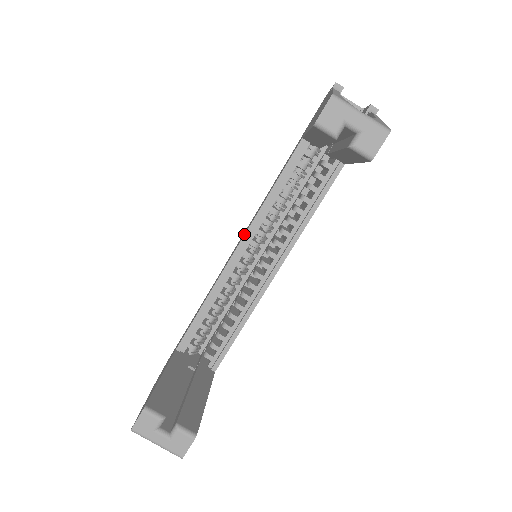
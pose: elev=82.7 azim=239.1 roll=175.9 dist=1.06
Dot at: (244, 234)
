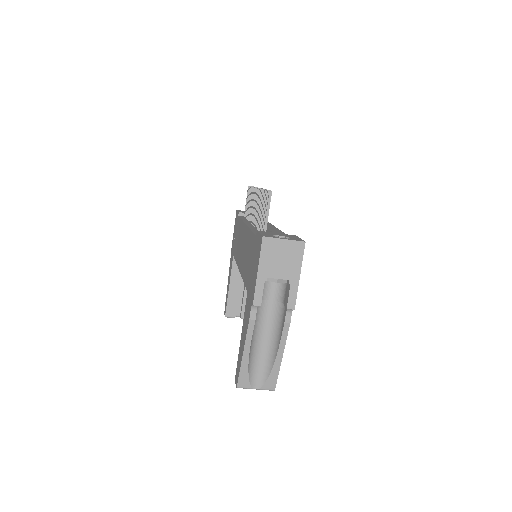
Dot at: (240, 271)
